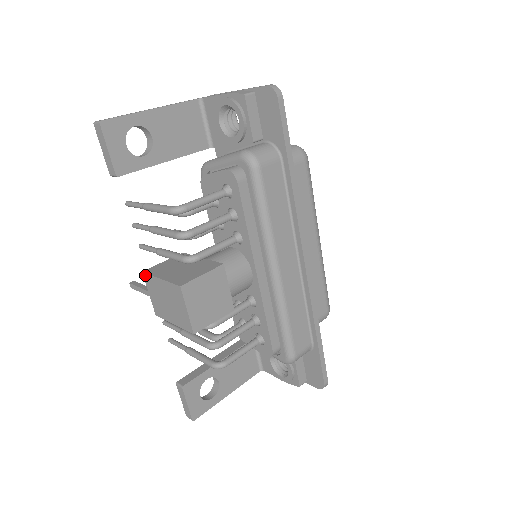
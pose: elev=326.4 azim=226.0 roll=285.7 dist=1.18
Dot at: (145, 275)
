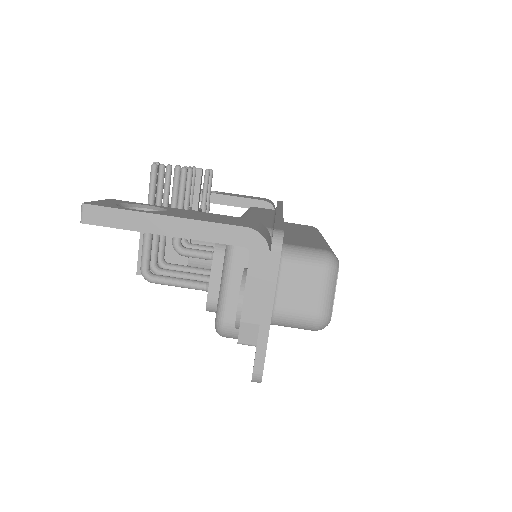
Dot at: occluded
